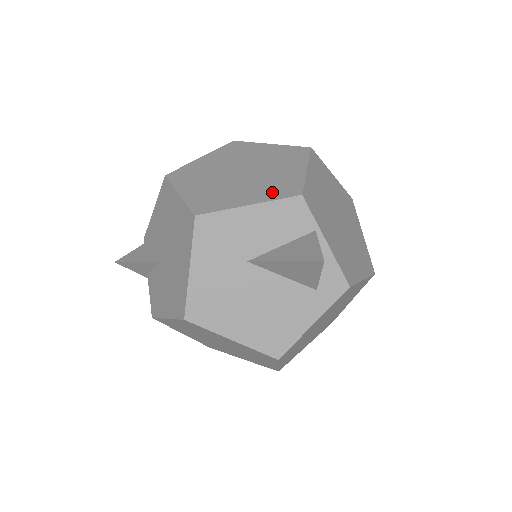
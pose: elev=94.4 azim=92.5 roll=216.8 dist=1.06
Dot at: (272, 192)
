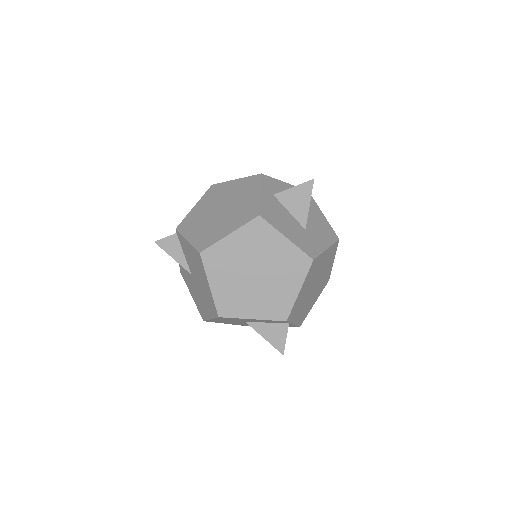
Dot at: (270, 311)
